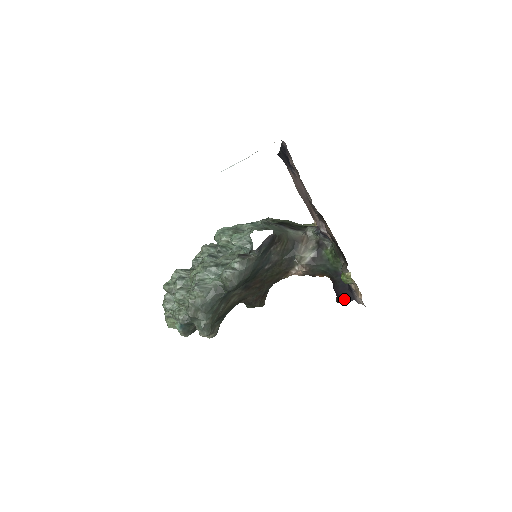
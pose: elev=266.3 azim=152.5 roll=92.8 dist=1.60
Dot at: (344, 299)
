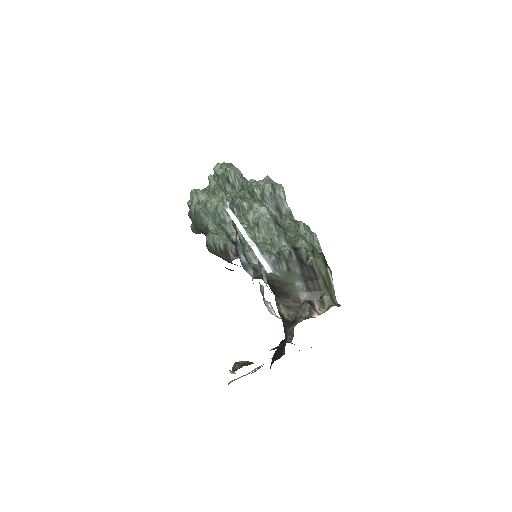
Dot at: (274, 354)
